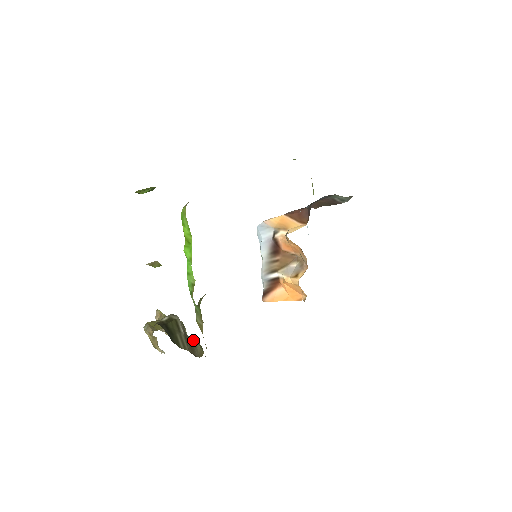
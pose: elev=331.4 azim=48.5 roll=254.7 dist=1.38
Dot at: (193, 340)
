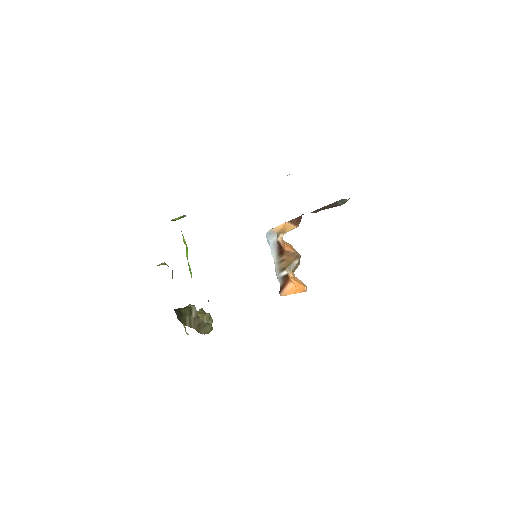
Dot at: (204, 323)
